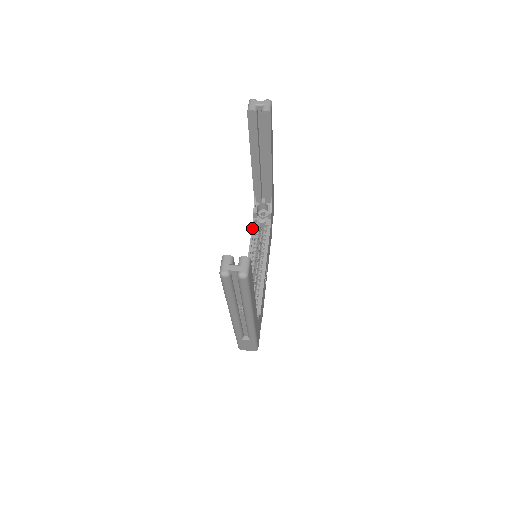
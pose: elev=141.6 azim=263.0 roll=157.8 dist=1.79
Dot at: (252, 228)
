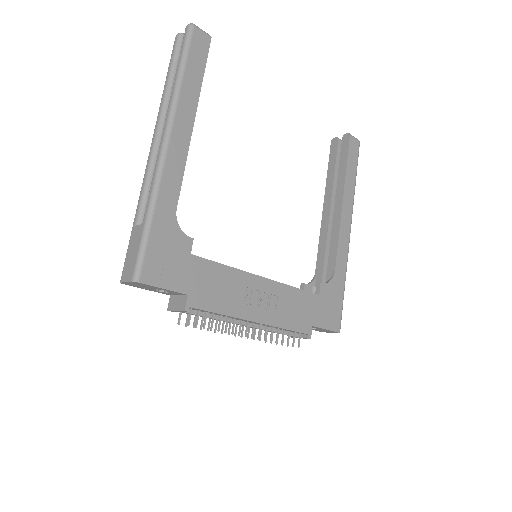
Dot at: occluded
